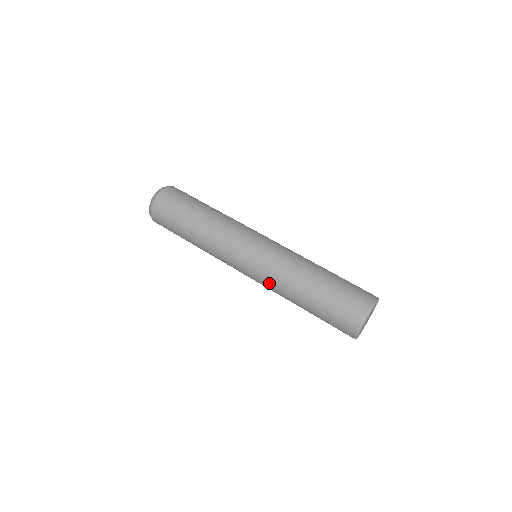
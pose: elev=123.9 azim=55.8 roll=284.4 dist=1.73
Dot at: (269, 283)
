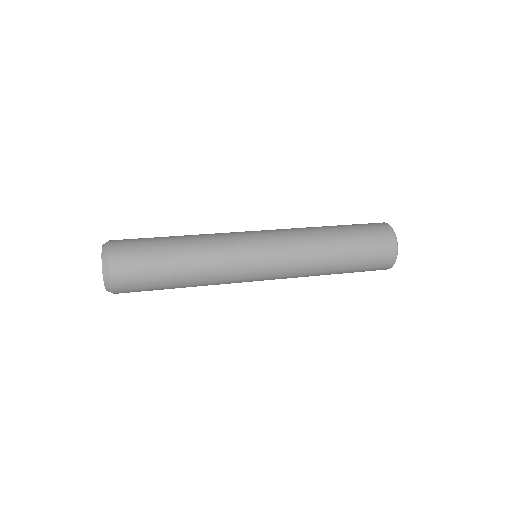
Dot at: (295, 244)
